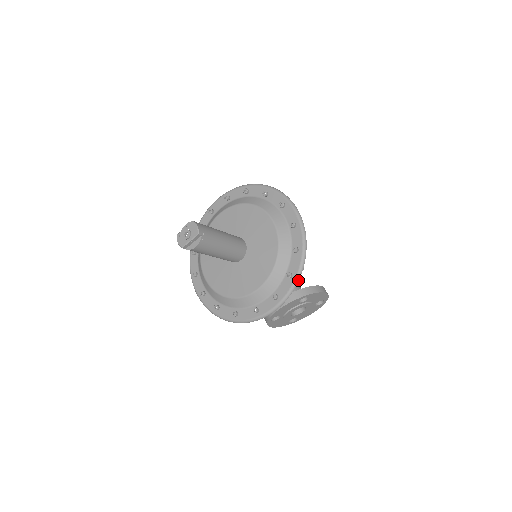
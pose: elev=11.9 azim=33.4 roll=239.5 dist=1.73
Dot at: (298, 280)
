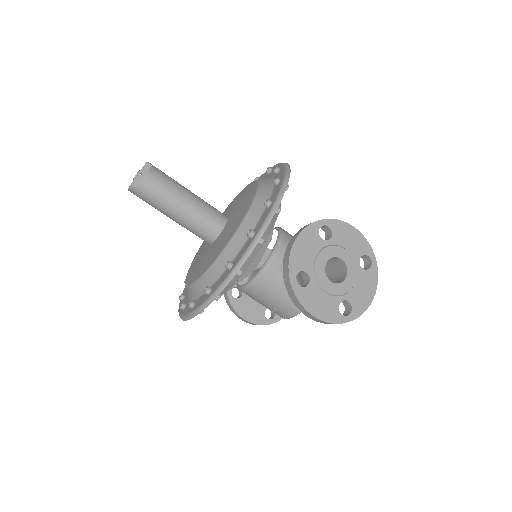
Dot at: (288, 177)
